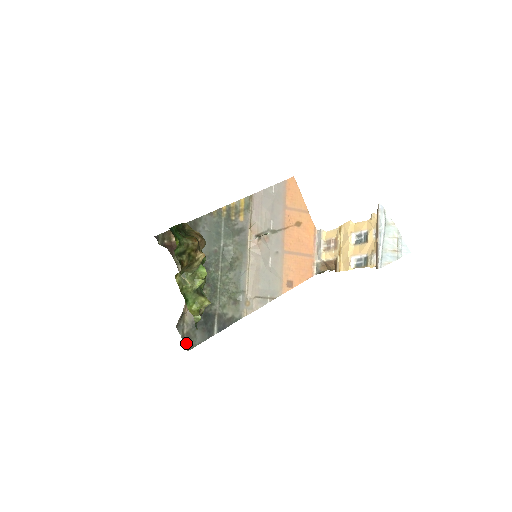
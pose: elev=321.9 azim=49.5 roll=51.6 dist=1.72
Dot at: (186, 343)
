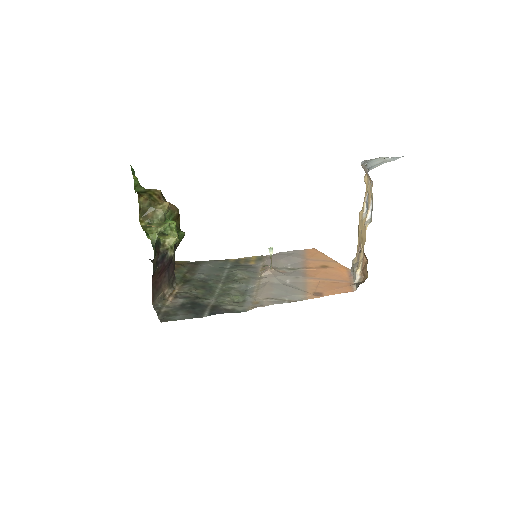
Dot at: (161, 318)
